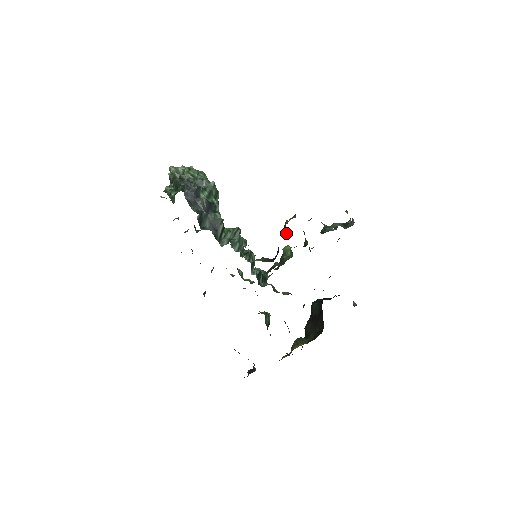
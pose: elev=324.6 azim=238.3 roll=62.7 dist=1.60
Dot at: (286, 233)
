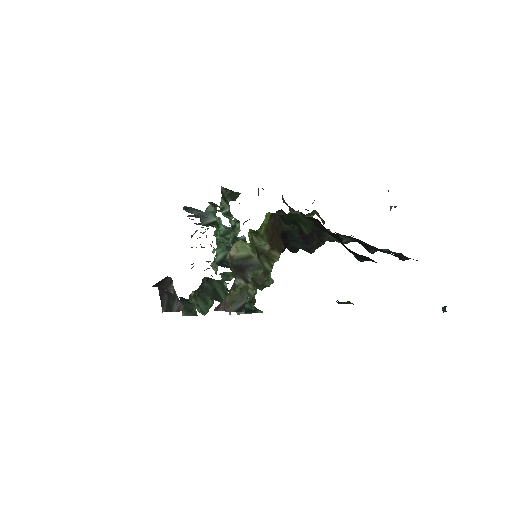
Dot at: (284, 200)
